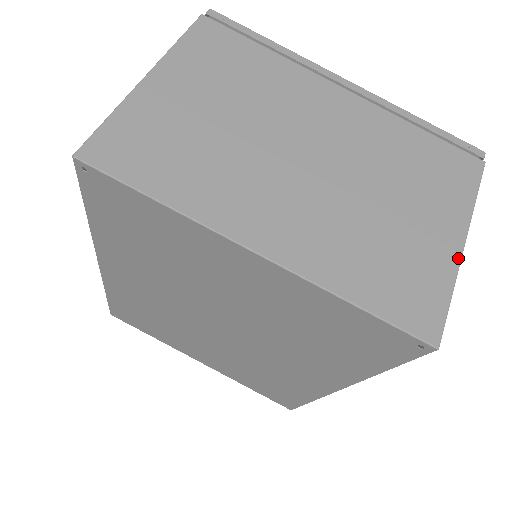
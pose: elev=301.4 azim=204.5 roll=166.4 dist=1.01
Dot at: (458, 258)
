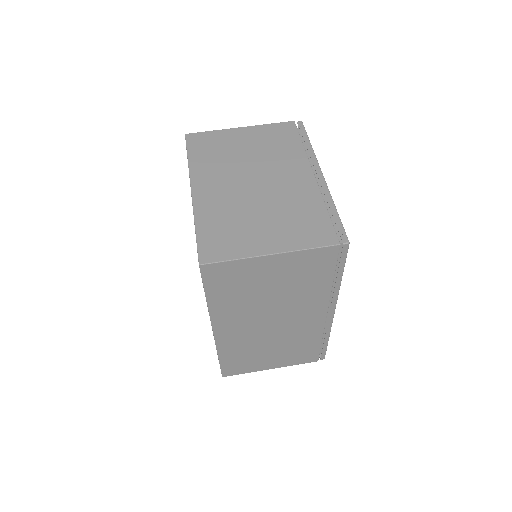
Dot at: (258, 254)
